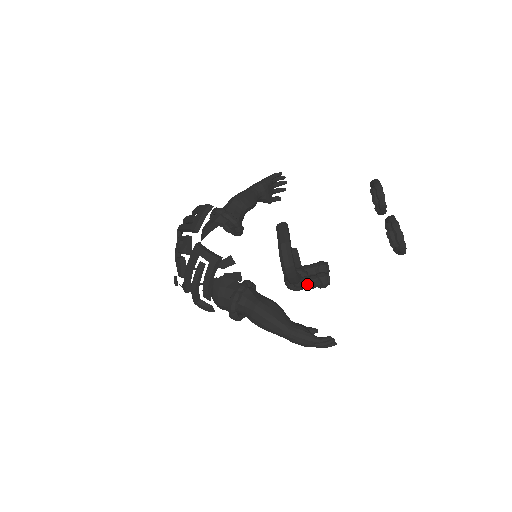
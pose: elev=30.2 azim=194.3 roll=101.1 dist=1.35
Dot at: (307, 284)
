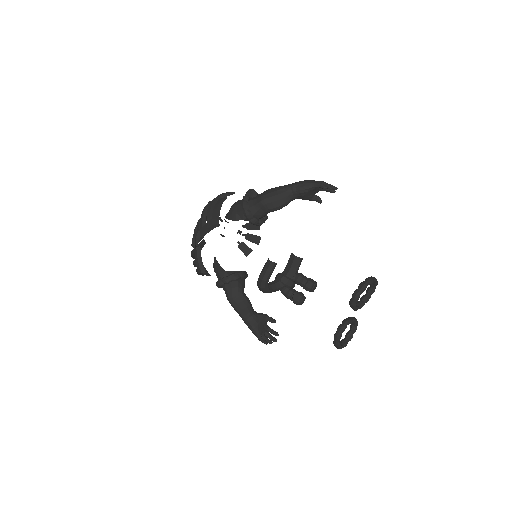
Dot at: (284, 295)
